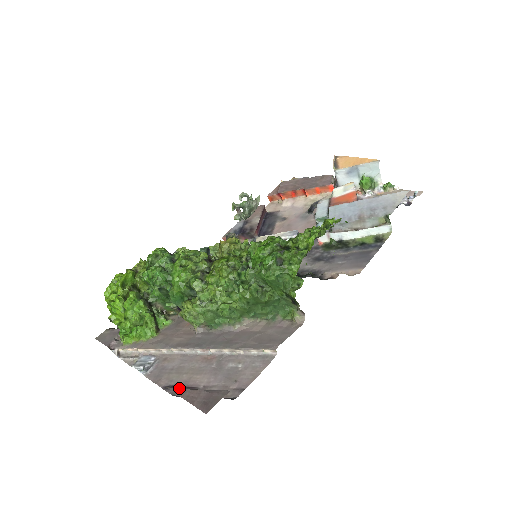
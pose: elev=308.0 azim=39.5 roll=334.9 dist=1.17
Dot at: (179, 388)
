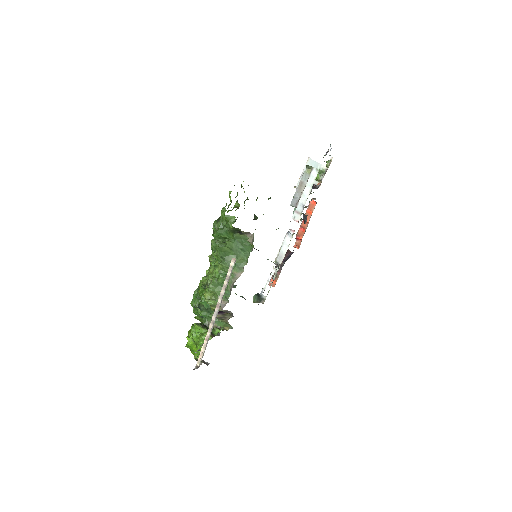
Dot at: occluded
